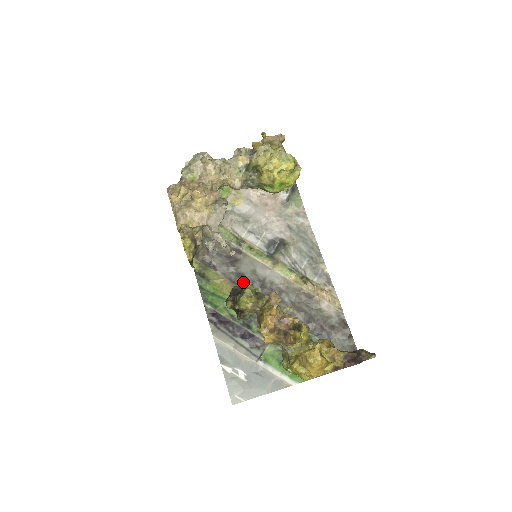
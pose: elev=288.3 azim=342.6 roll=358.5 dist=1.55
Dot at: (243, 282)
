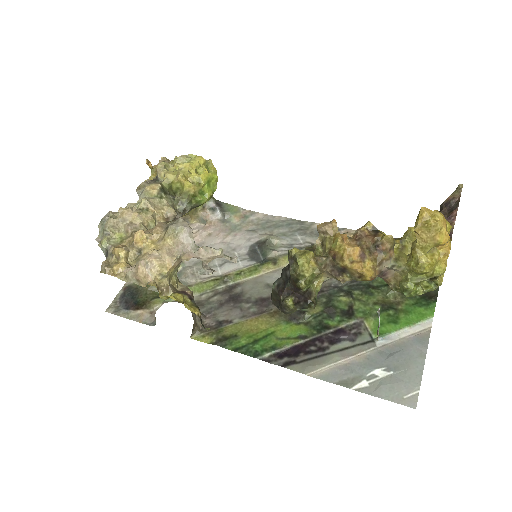
Dot at: (269, 303)
